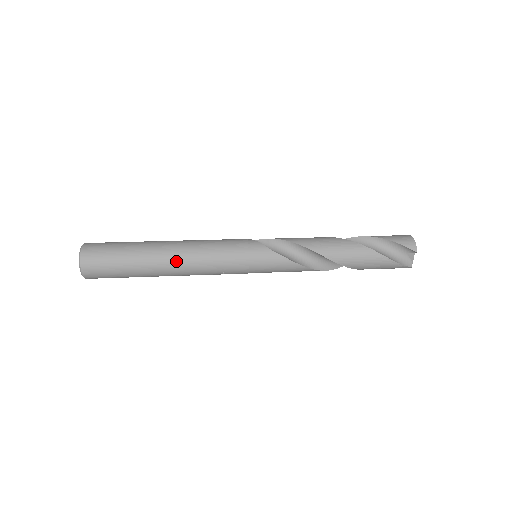
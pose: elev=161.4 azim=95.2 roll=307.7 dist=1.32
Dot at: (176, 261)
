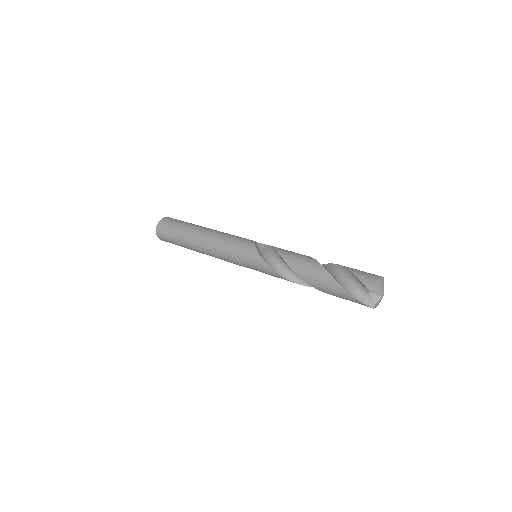
Dot at: (201, 242)
